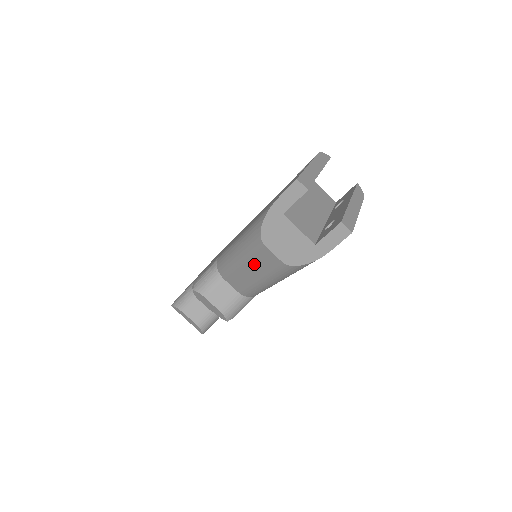
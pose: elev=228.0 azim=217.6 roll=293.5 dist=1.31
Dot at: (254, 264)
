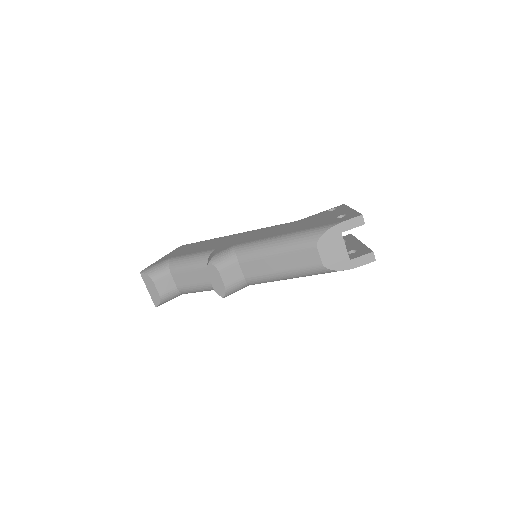
Dot at: (290, 259)
